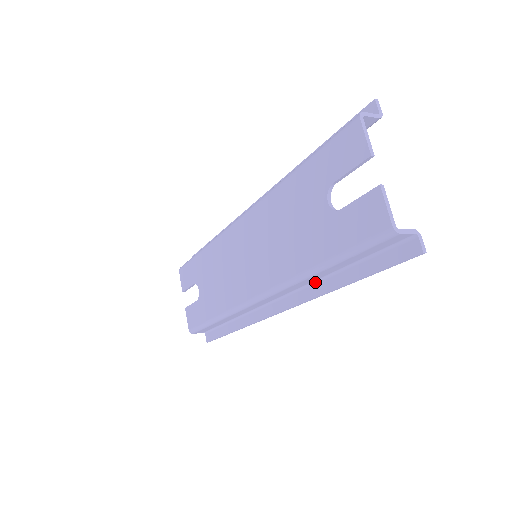
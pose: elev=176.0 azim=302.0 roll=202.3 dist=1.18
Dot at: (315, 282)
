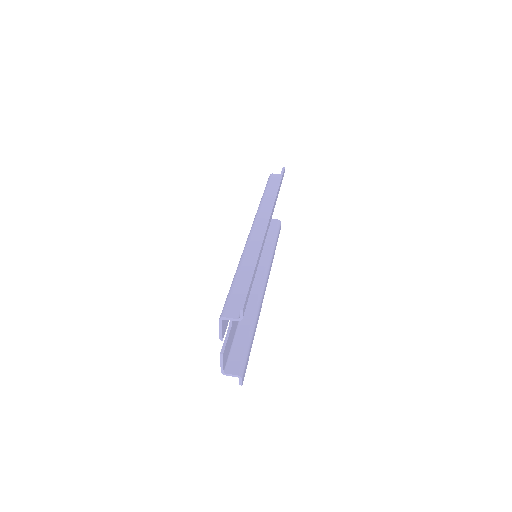
Dot at: (256, 312)
